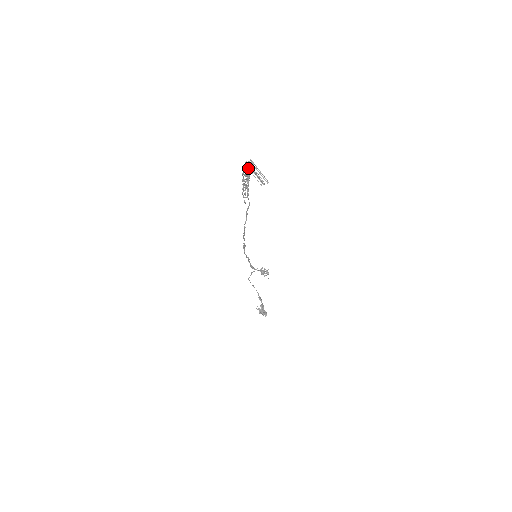
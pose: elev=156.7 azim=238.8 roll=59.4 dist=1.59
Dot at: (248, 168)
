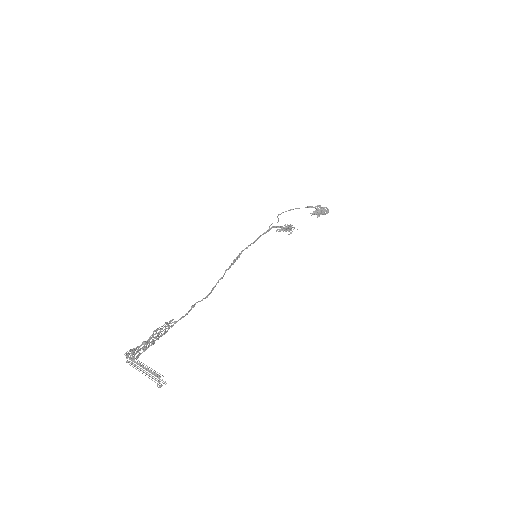
Dot at: occluded
